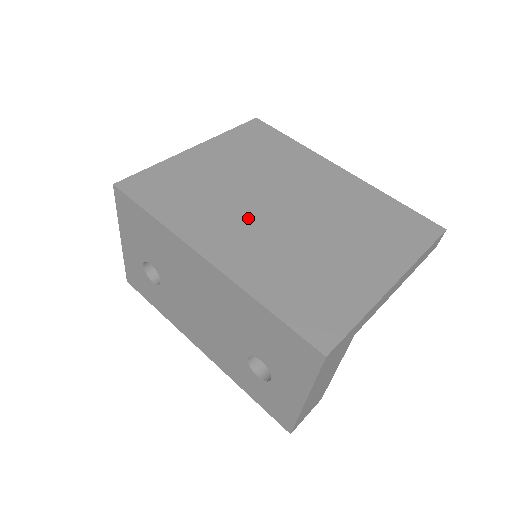
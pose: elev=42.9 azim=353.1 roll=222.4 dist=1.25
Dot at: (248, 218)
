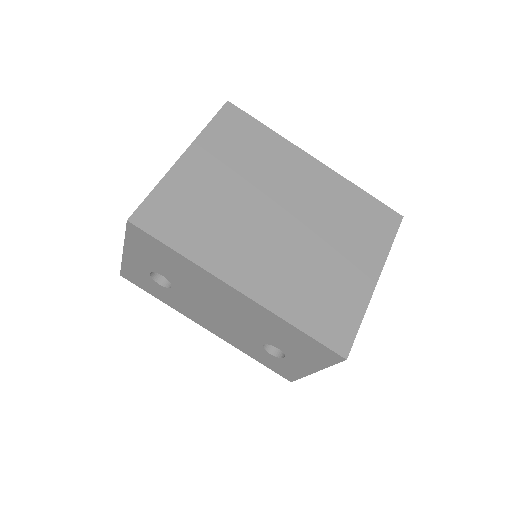
Dot at: (258, 237)
